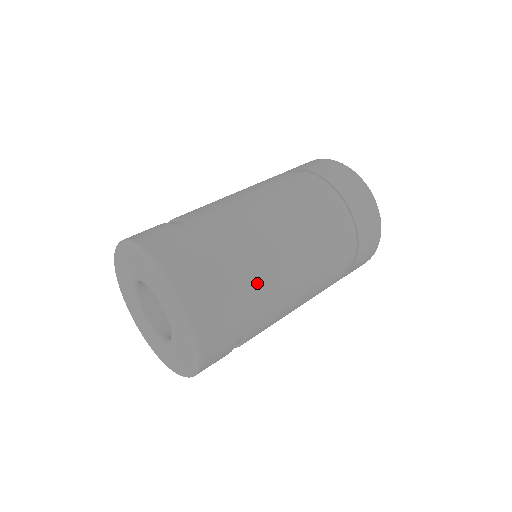
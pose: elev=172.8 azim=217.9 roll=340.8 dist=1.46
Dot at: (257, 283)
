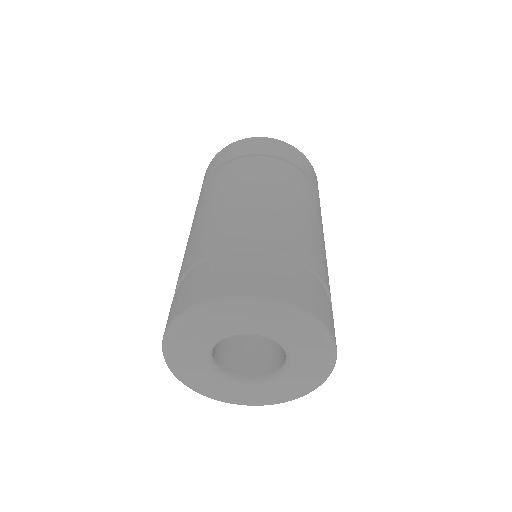
Dot at: (329, 286)
